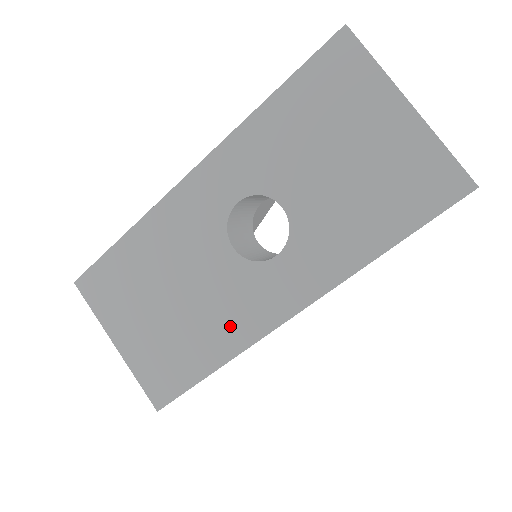
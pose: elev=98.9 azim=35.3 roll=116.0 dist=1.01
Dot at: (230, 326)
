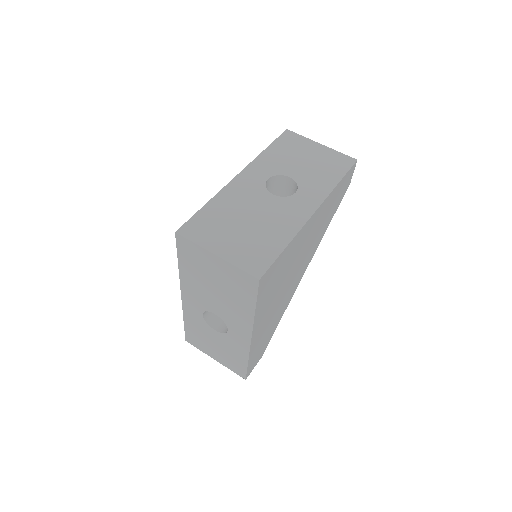
Dot at: (286, 224)
